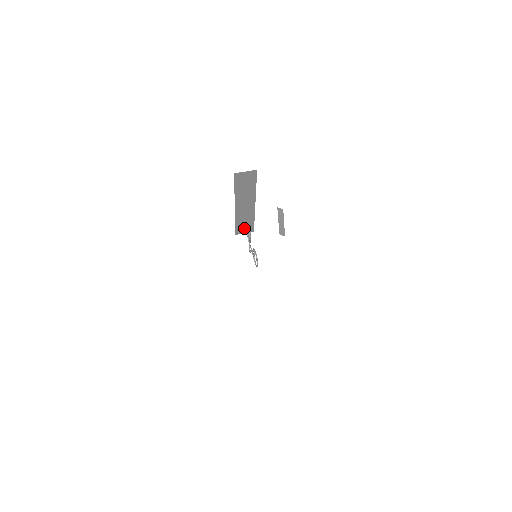
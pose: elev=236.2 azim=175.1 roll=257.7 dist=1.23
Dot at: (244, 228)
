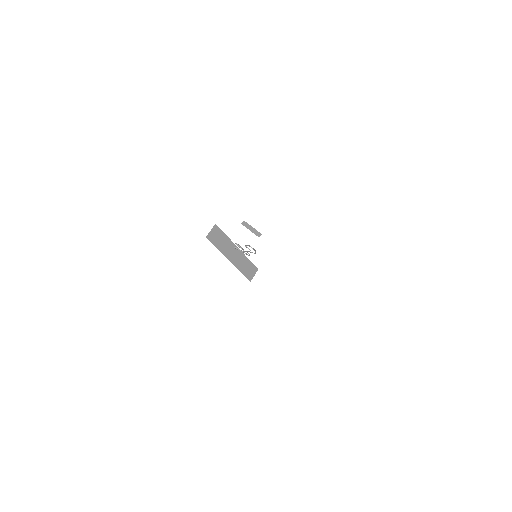
Dot at: (250, 272)
